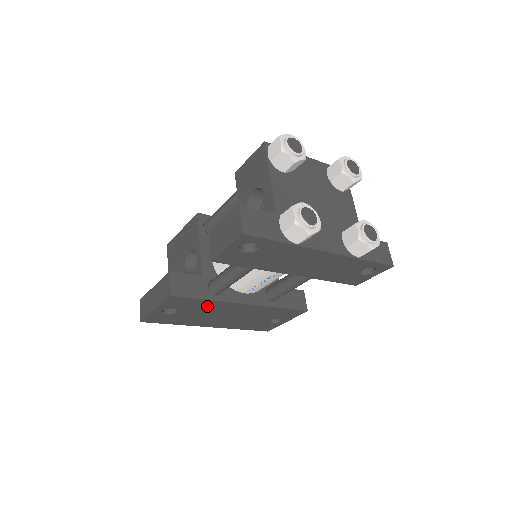
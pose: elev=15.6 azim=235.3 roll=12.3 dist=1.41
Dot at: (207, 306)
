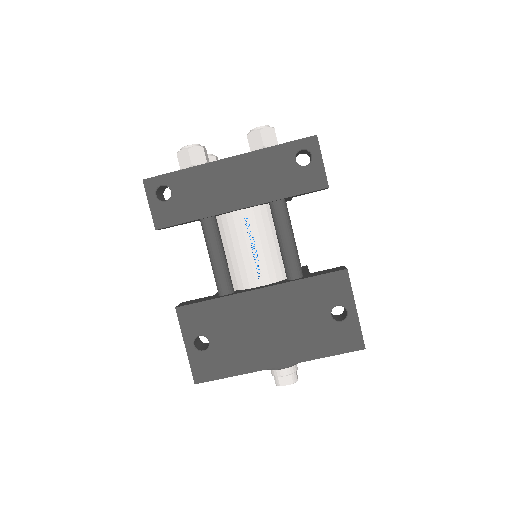
Dot at: (227, 314)
